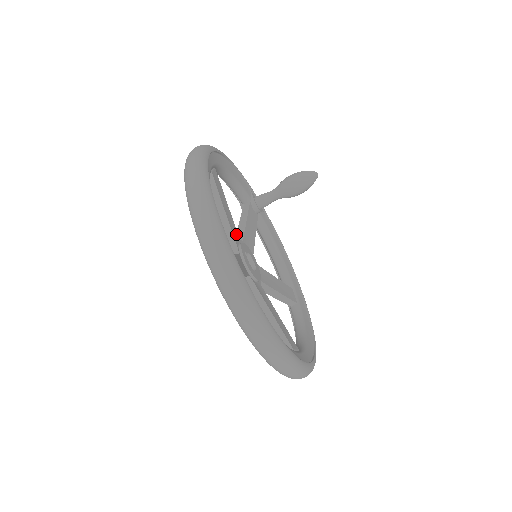
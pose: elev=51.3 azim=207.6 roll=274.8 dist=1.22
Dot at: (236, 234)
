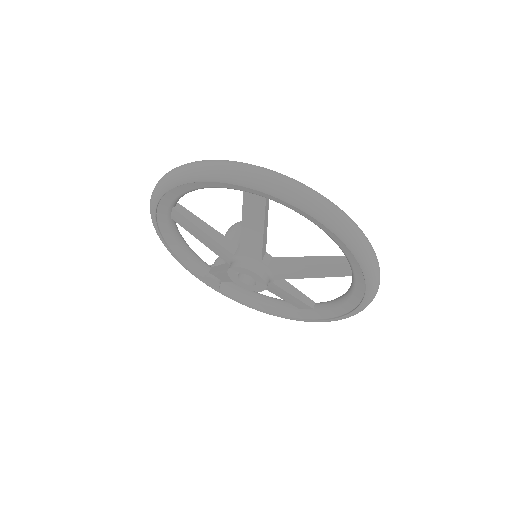
Dot at: occluded
